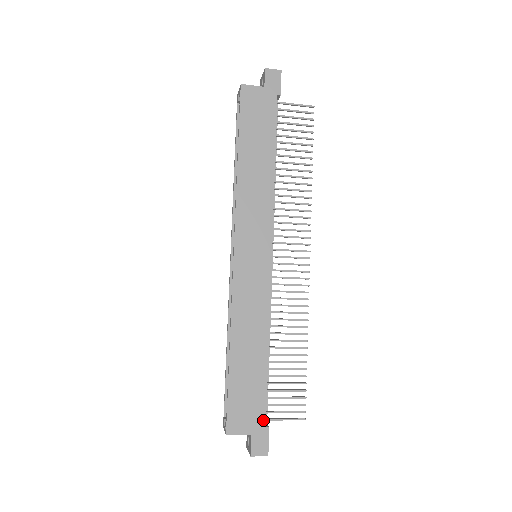
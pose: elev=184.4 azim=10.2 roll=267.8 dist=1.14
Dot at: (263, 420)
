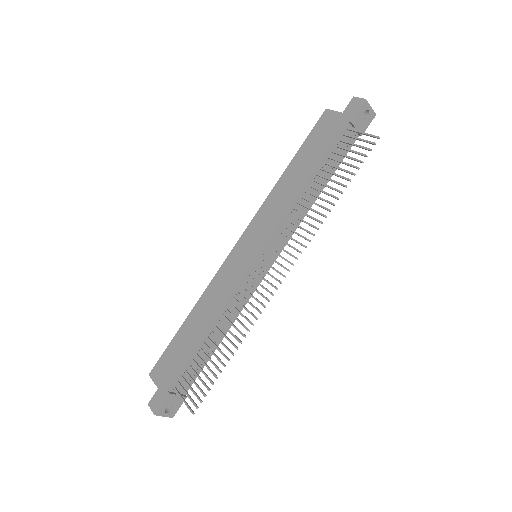
Dot at: (170, 384)
